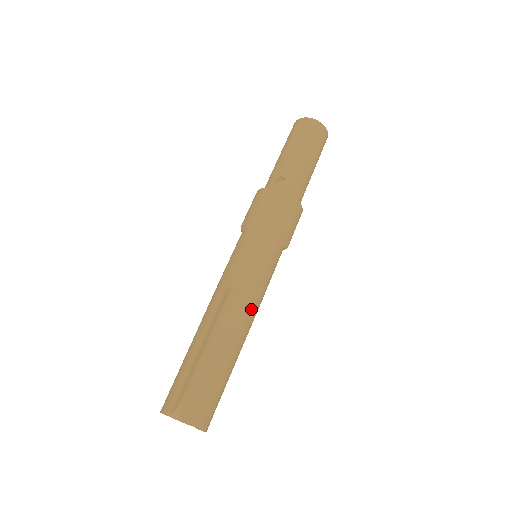
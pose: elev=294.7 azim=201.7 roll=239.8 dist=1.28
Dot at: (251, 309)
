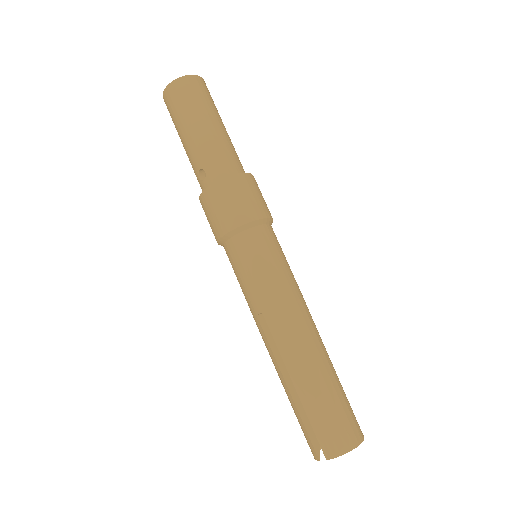
Dot at: (292, 313)
